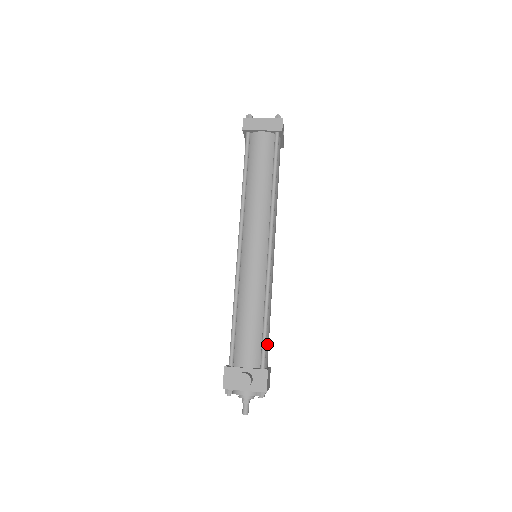
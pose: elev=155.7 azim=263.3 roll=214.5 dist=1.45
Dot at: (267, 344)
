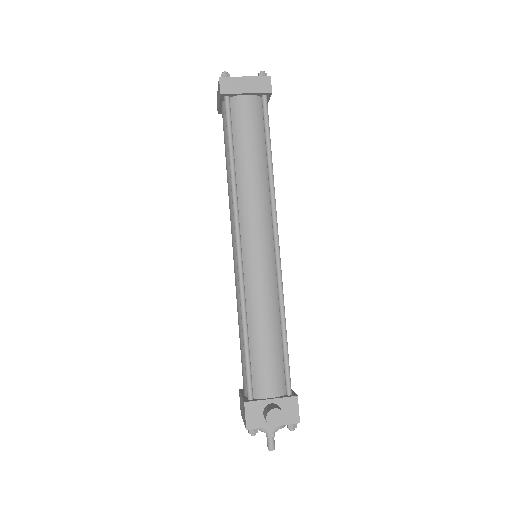
Dot at: occluded
